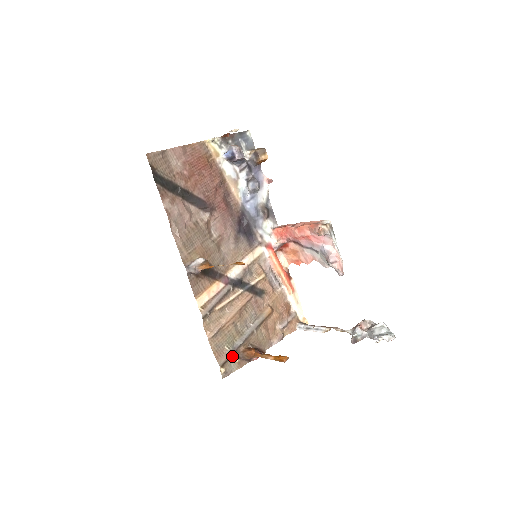
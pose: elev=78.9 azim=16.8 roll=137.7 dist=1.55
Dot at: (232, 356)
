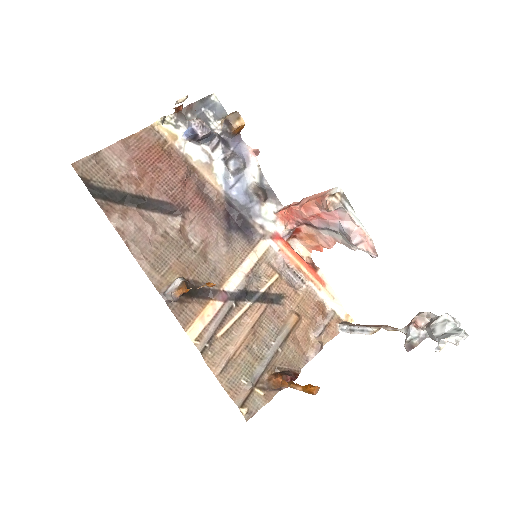
Dot at: (254, 390)
